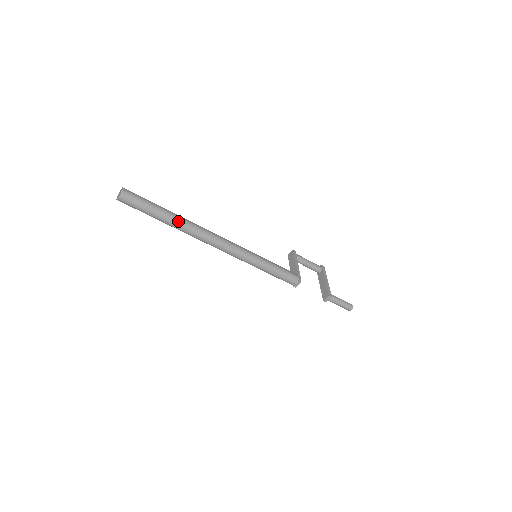
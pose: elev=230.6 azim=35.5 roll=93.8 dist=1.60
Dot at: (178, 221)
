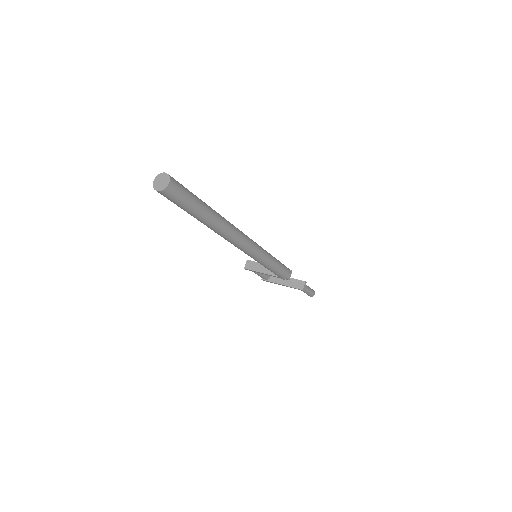
Dot at: (216, 213)
